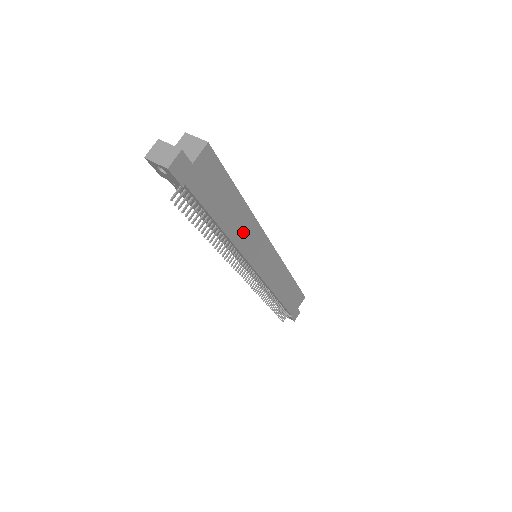
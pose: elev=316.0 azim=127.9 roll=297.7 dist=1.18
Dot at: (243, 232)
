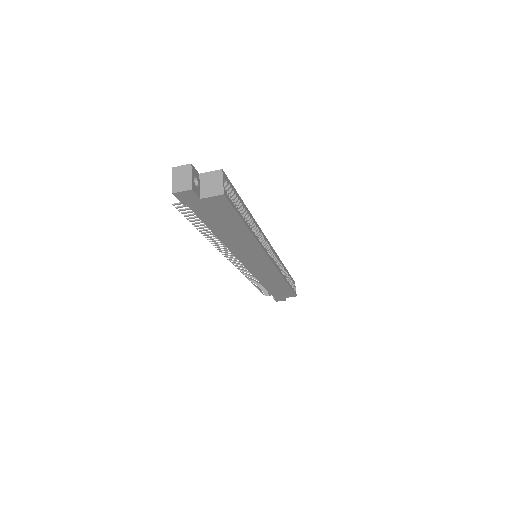
Dot at: (240, 245)
